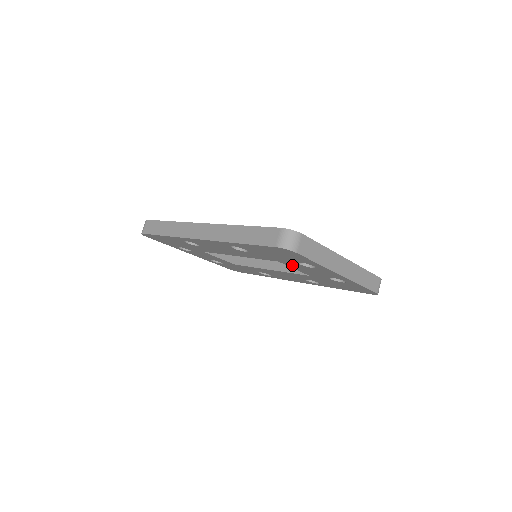
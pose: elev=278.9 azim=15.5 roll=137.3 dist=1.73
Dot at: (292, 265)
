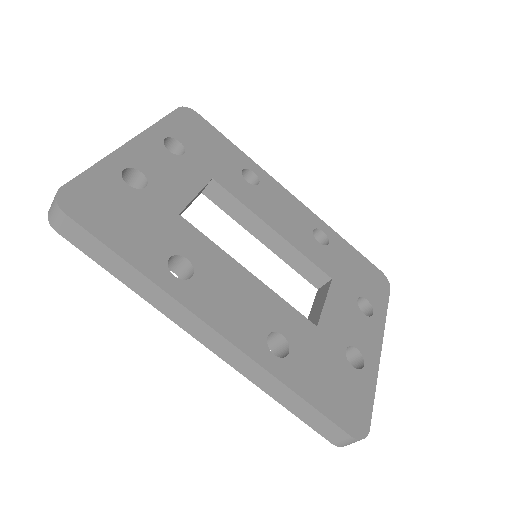
Dot at: occluded
